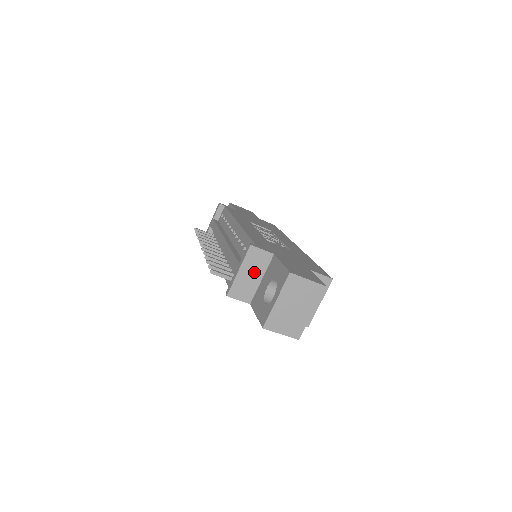
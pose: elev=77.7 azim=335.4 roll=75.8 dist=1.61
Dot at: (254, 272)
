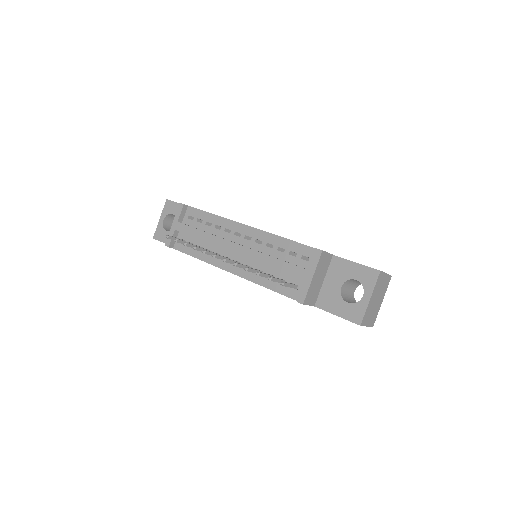
Dot at: (320, 275)
